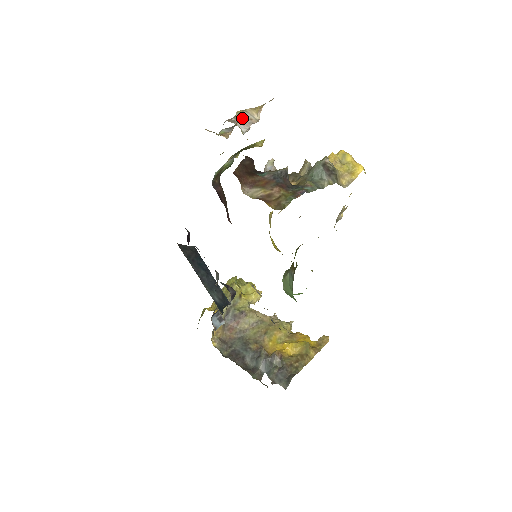
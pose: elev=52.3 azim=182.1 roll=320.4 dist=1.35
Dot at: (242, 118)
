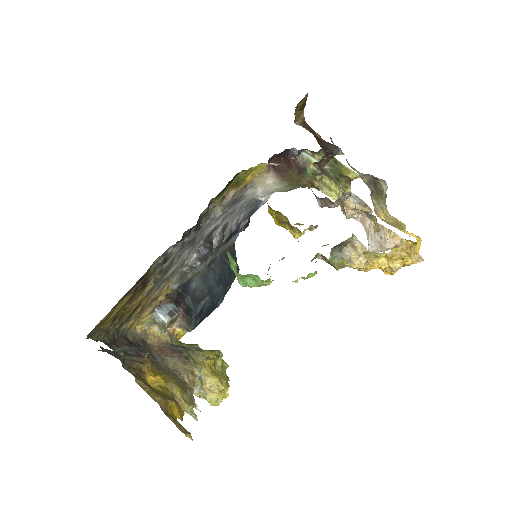
Dot at: occluded
